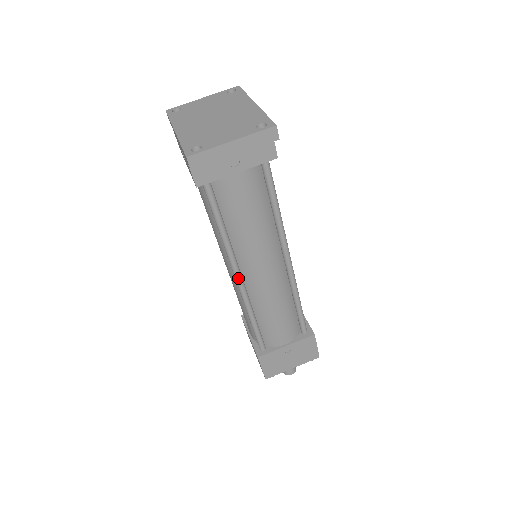
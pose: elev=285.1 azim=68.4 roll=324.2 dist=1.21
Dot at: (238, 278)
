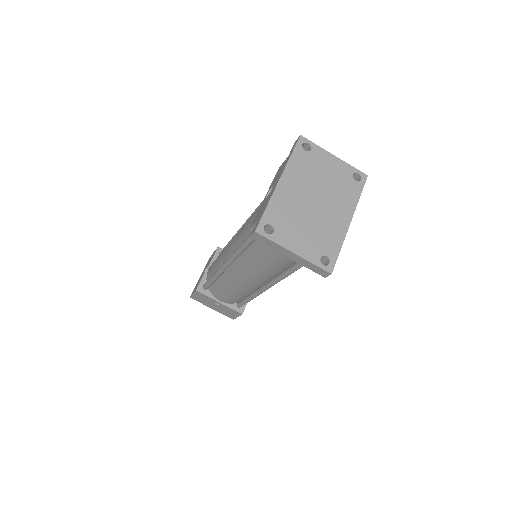
Dot at: (227, 265)
